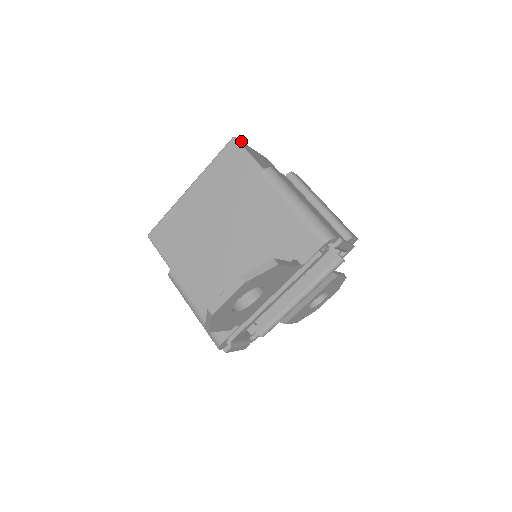
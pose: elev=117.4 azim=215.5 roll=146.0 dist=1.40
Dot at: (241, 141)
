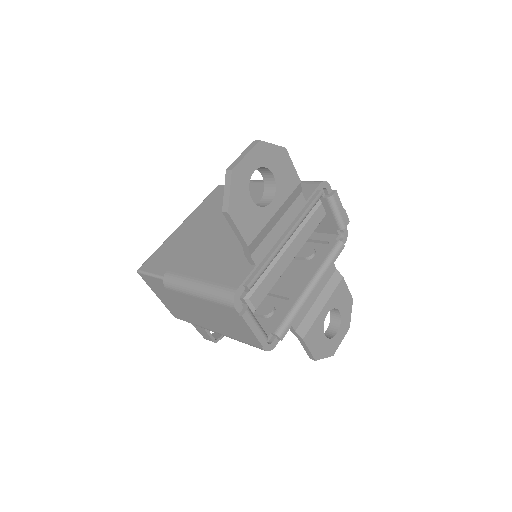
Dot at: occluded
